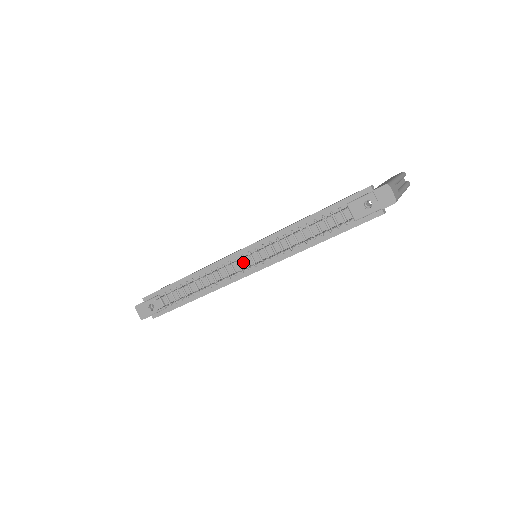
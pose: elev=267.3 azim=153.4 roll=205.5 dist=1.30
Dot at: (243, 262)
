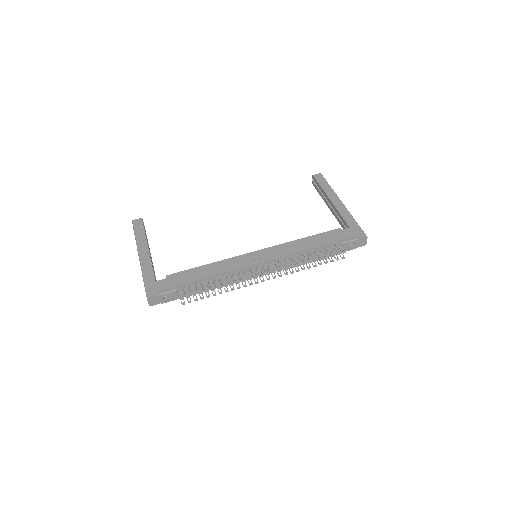
Dot at: (260, 269)
